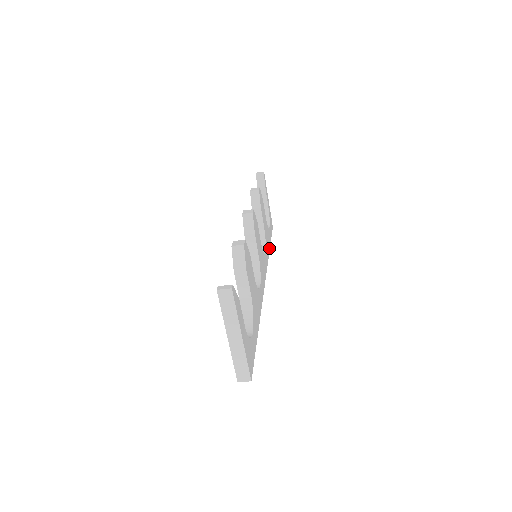
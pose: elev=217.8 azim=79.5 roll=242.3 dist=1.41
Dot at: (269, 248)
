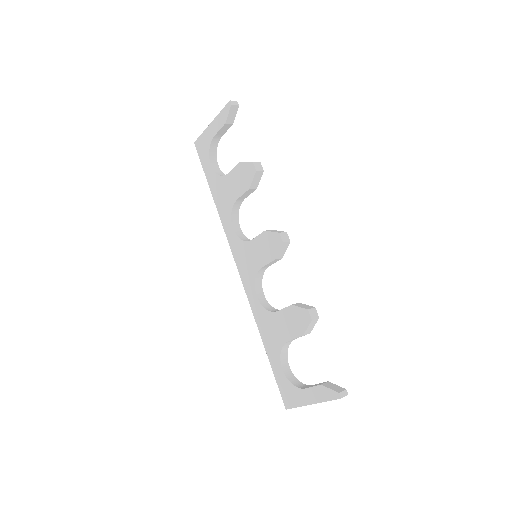
Dot at: occluded
